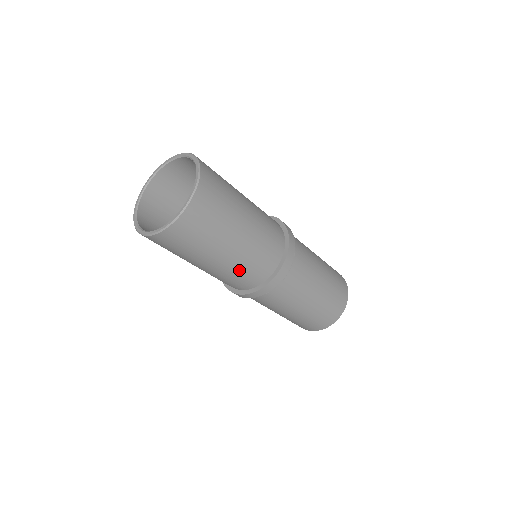
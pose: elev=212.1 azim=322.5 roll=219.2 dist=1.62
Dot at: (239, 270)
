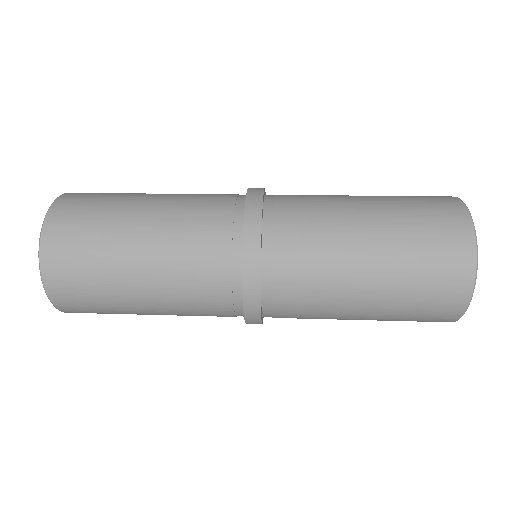
Dot at: occluded
